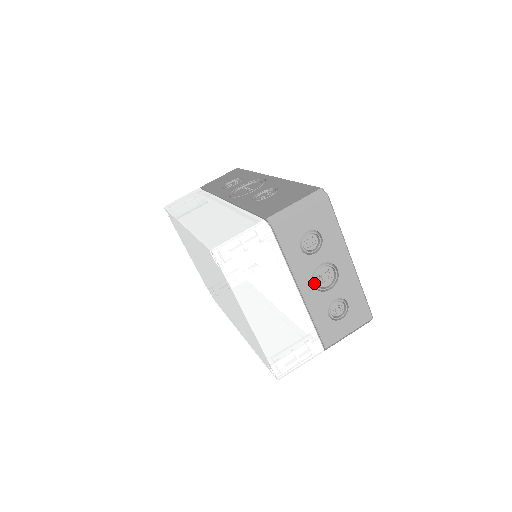
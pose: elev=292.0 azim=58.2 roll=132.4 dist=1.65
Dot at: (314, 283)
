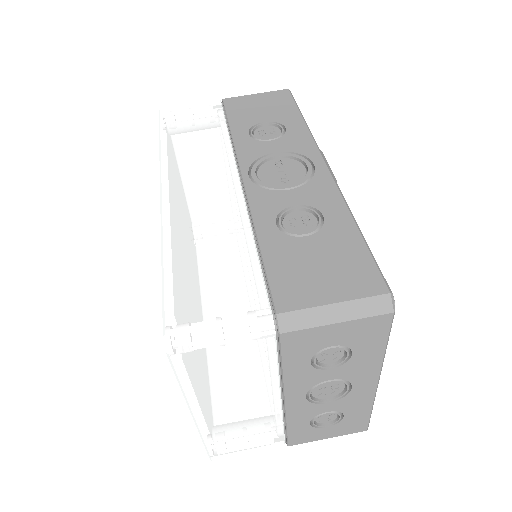
Dot at: (309, 395)
